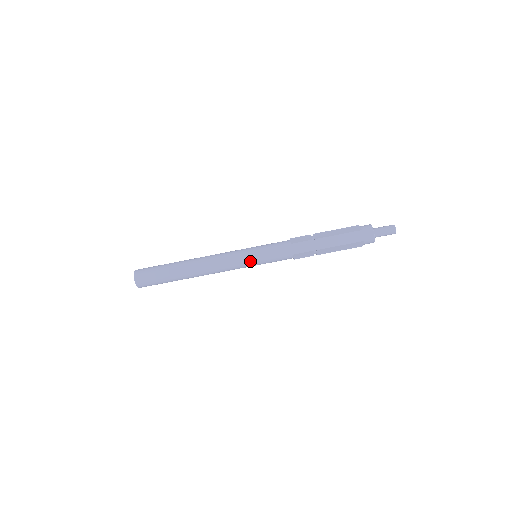
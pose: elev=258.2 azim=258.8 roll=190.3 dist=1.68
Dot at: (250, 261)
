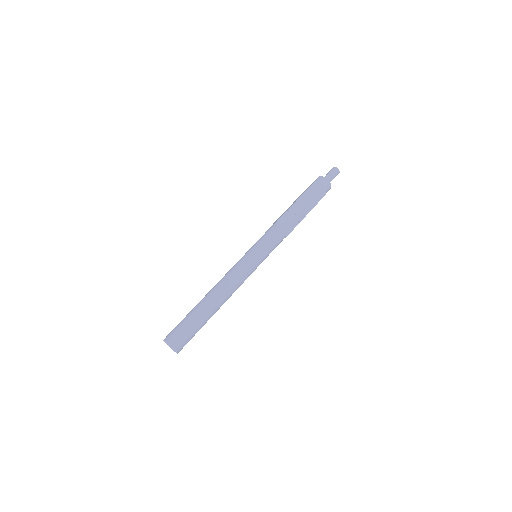
Dot at: (247, 254)
